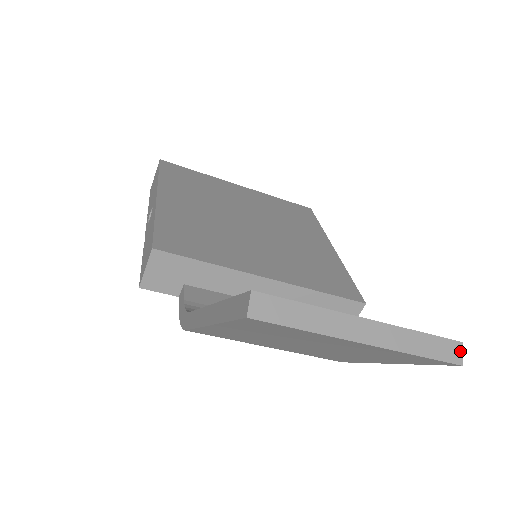
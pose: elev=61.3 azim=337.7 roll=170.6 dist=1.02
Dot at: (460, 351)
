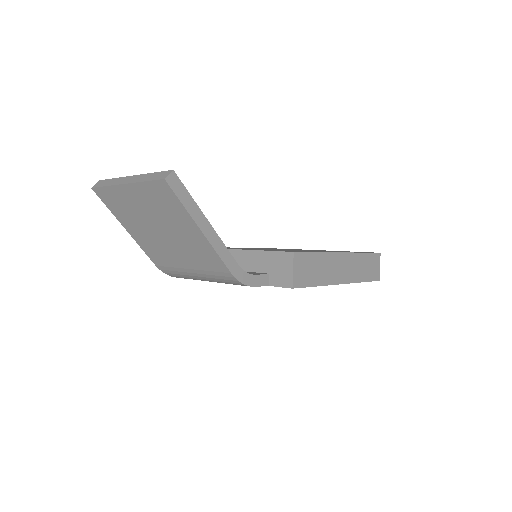
Dot at: (168, 174)
